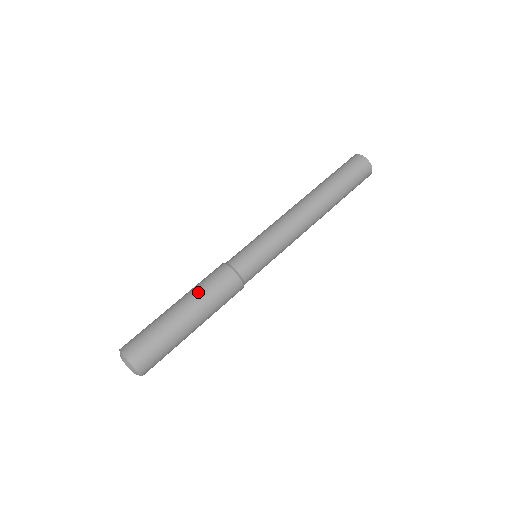
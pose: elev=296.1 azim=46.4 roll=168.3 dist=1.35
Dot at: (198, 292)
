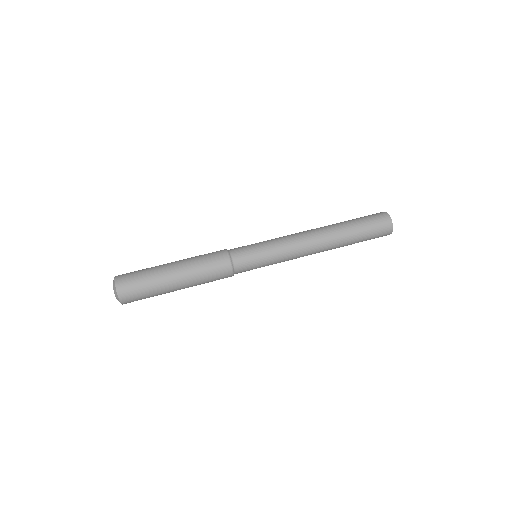
Dot at: (194, 263)
